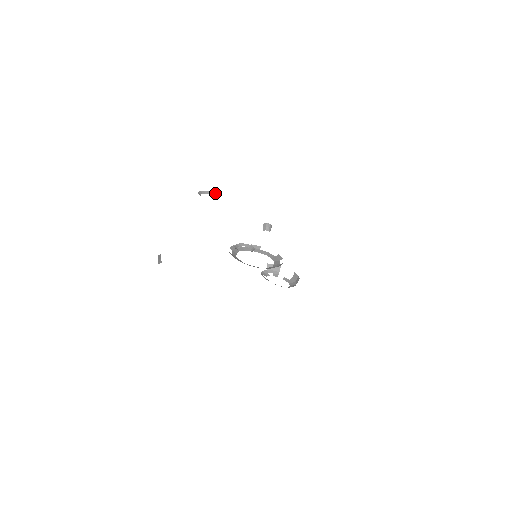
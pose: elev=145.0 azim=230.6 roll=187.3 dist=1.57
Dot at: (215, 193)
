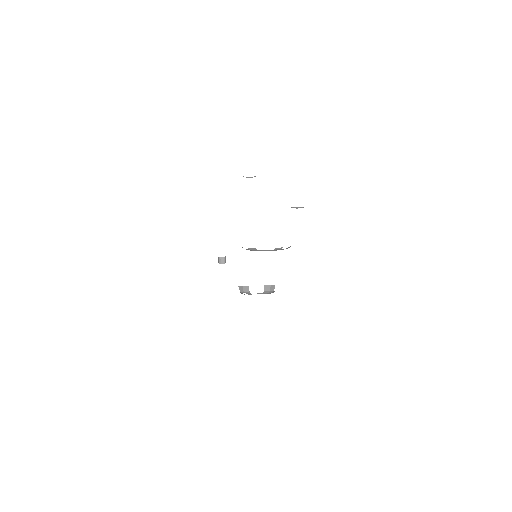
Dot at: (250, 177)
